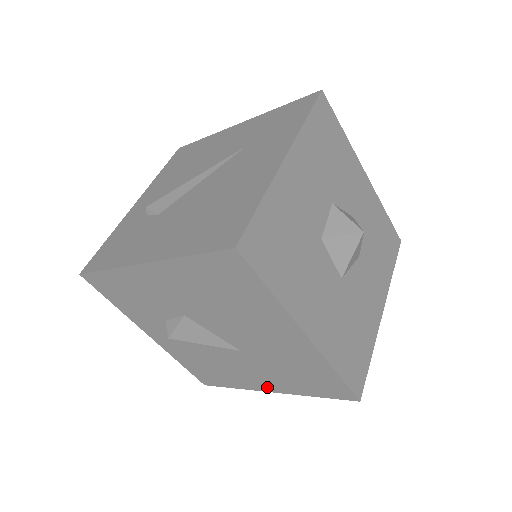
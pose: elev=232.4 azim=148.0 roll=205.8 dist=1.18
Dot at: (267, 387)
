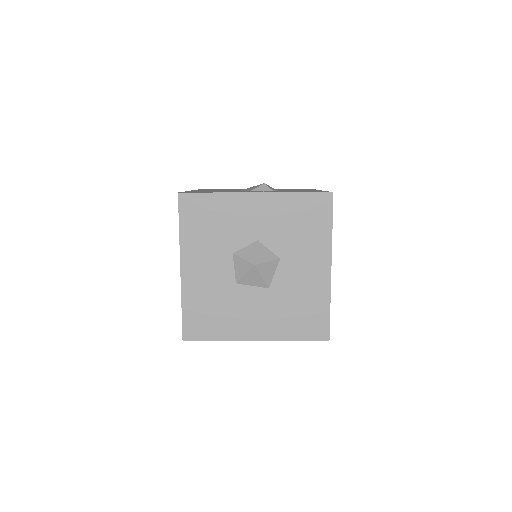
Dot at: occluded
